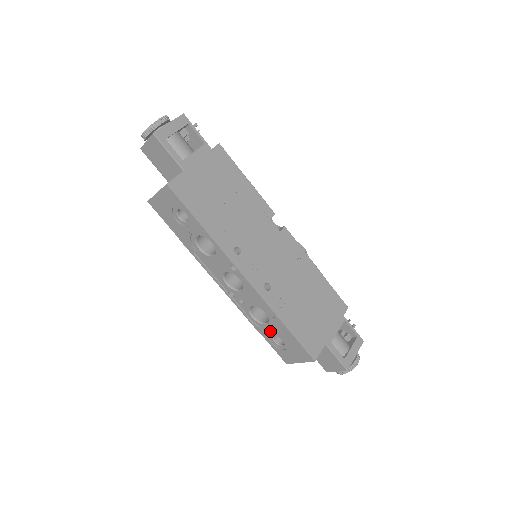
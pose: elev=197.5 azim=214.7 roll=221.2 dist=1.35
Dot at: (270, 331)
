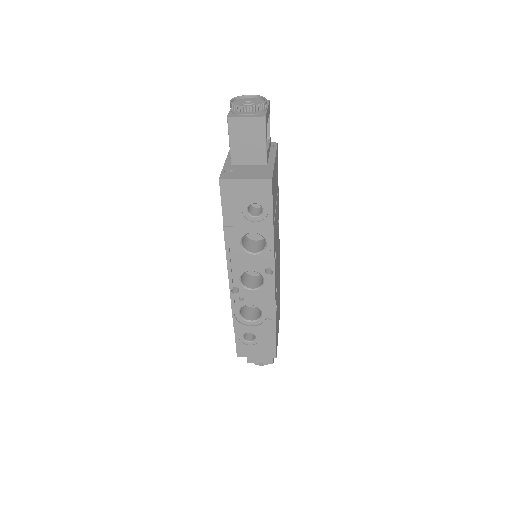
Dot at: (250, 328)
